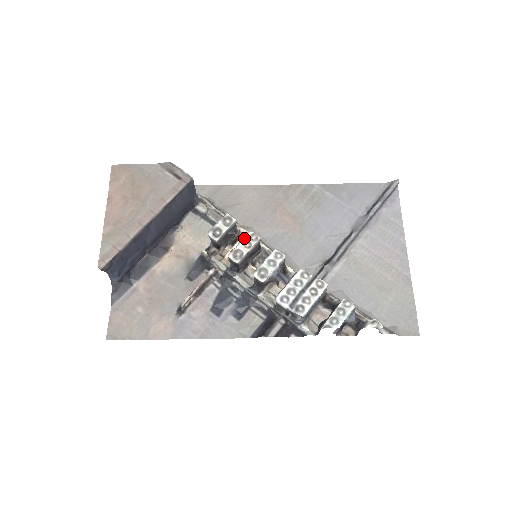
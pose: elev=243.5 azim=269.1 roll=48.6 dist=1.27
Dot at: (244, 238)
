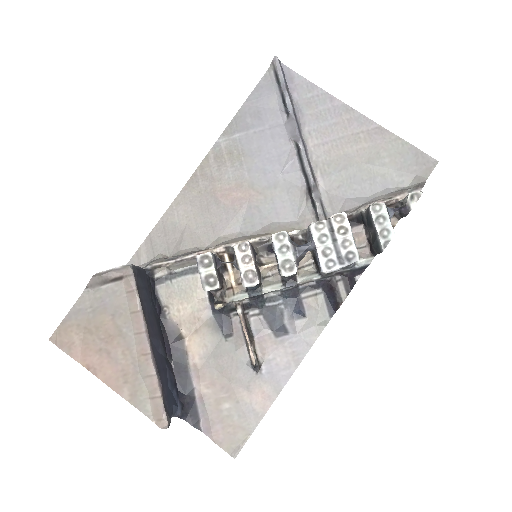
Dot at: (237, 258)
